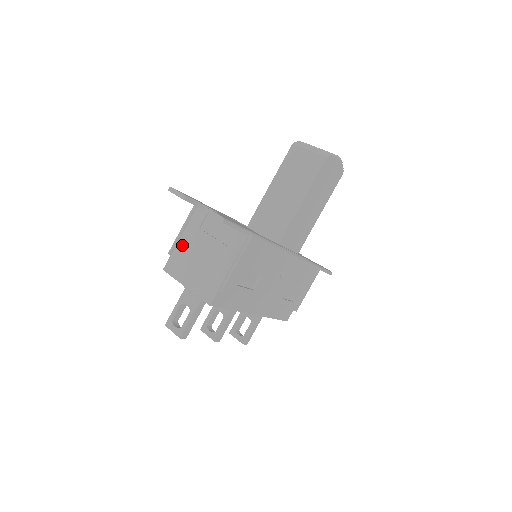
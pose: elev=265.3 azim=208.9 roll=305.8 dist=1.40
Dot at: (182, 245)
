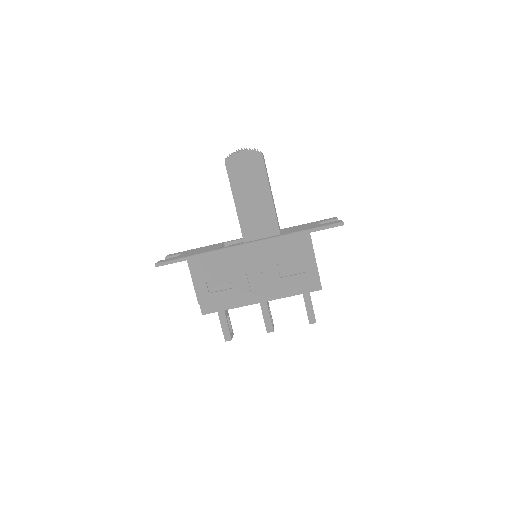
Dot at: occluded
